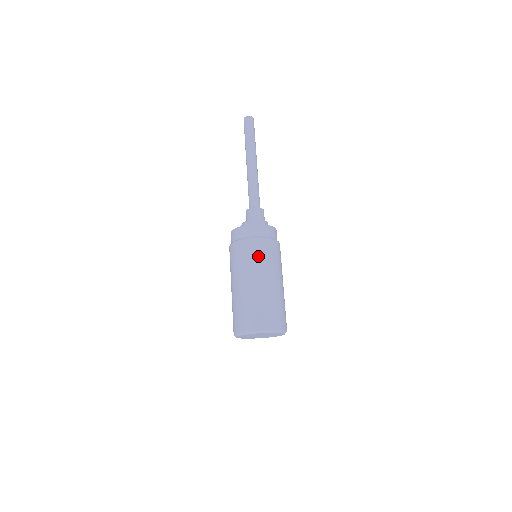
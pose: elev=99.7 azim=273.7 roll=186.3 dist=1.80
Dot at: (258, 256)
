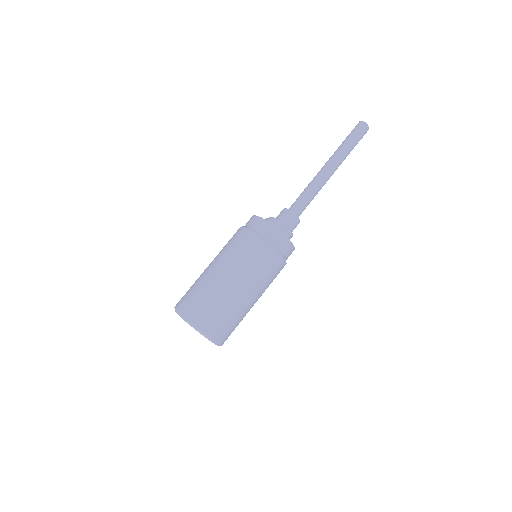
Dot at: (257, 262)
